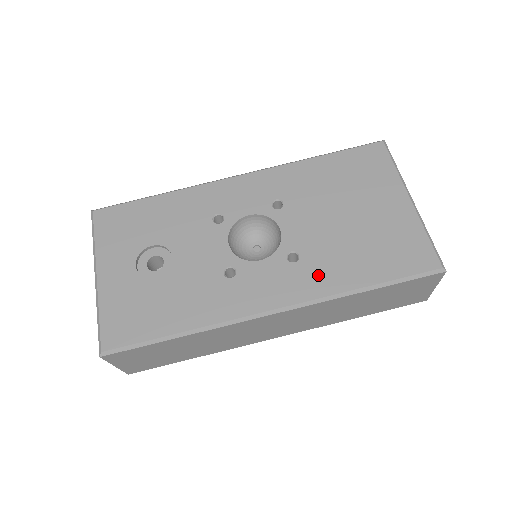
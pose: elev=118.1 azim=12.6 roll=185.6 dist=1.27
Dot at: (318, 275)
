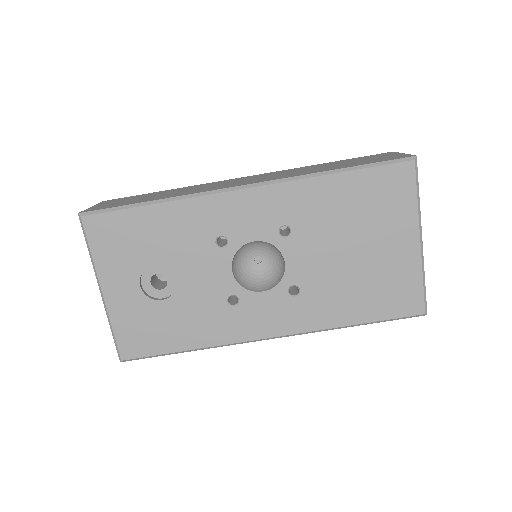
Dot at: (314, 311)
